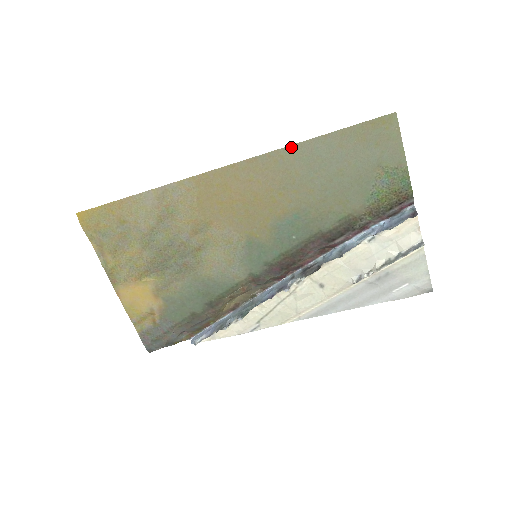
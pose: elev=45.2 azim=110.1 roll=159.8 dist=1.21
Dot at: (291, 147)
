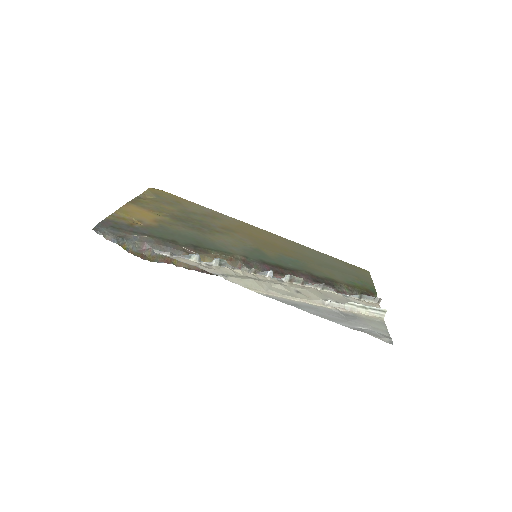
Dot at: (307, 247)
